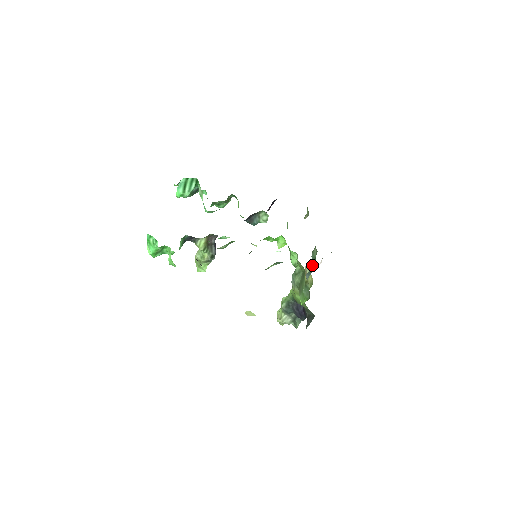
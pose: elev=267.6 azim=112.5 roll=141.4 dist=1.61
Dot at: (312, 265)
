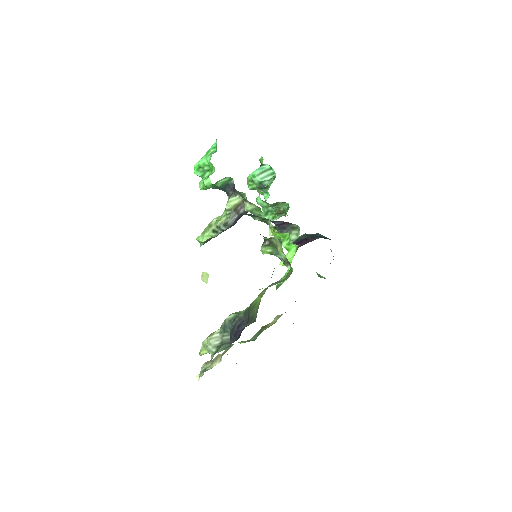
Dot at: occluded
